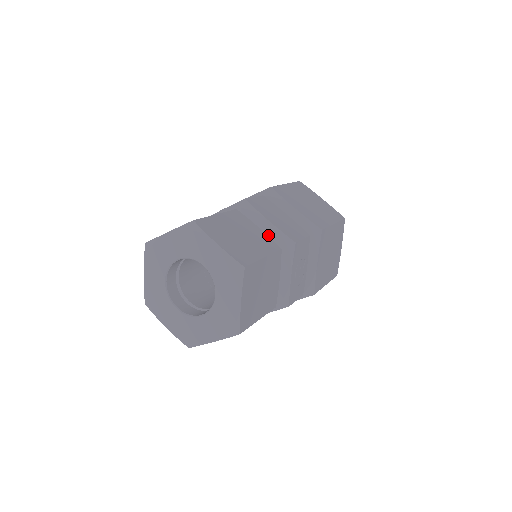
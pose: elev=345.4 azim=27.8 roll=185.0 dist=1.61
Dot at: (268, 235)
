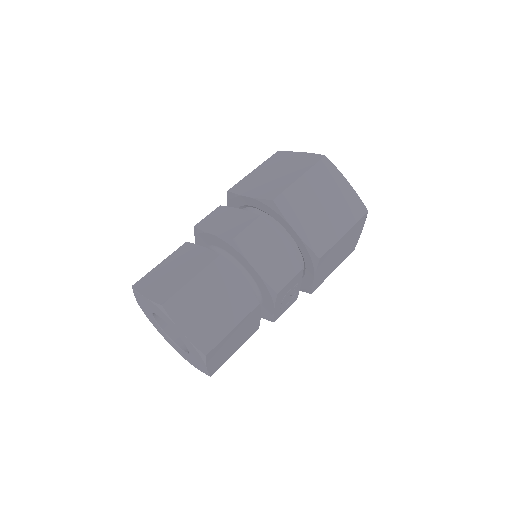
Dot at: (253, 276)
